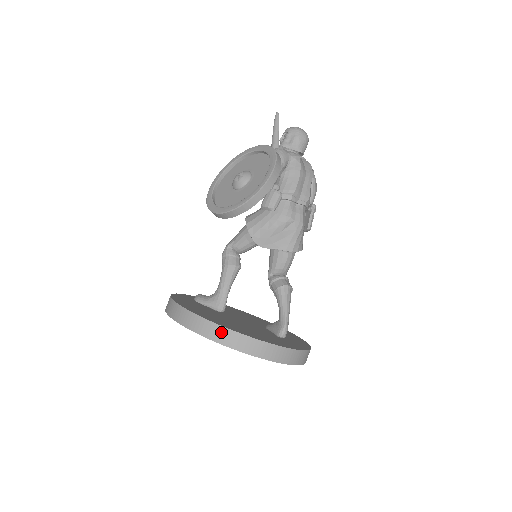
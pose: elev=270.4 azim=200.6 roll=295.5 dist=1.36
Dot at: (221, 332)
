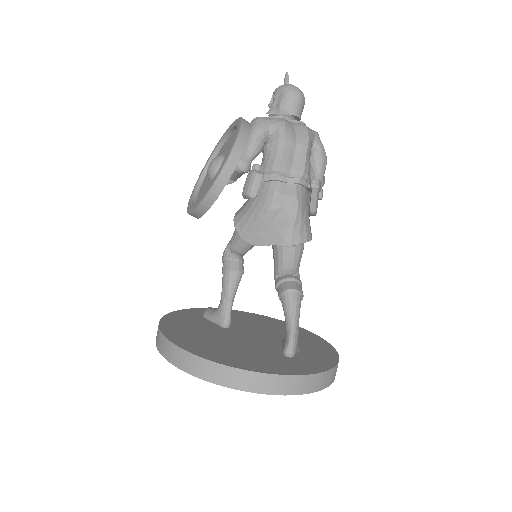
Dot at: (189, 360)
